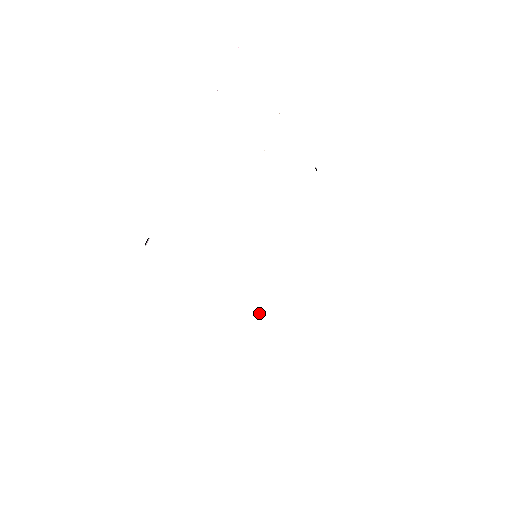
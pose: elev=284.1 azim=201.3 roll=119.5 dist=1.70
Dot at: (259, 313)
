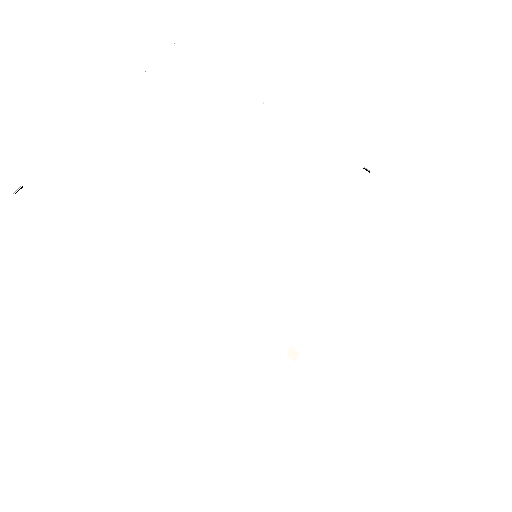
Dot at: (289, 354)
